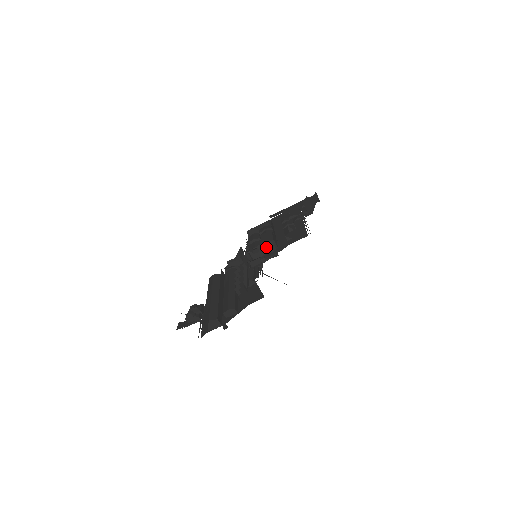
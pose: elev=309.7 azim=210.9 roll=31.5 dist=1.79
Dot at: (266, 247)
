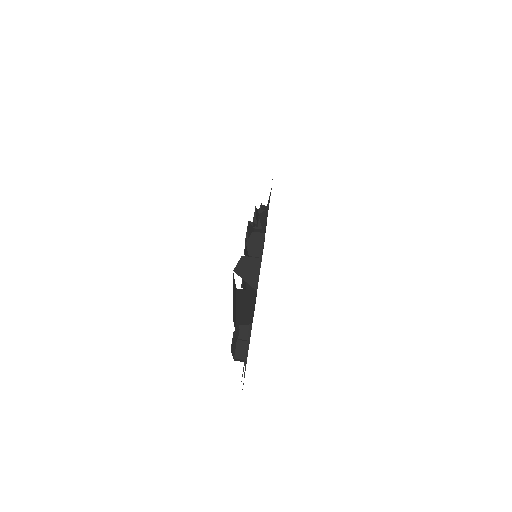
Dot at: occluded
